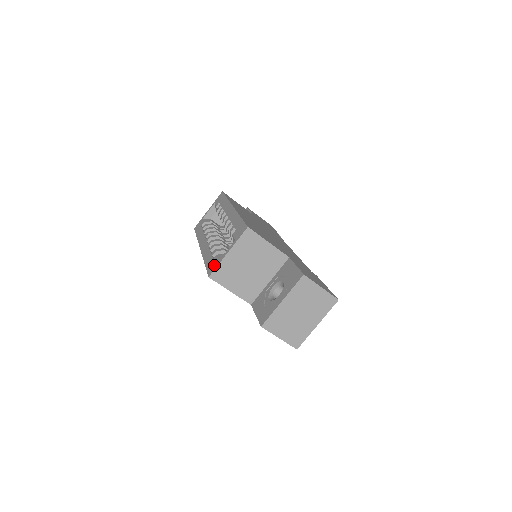
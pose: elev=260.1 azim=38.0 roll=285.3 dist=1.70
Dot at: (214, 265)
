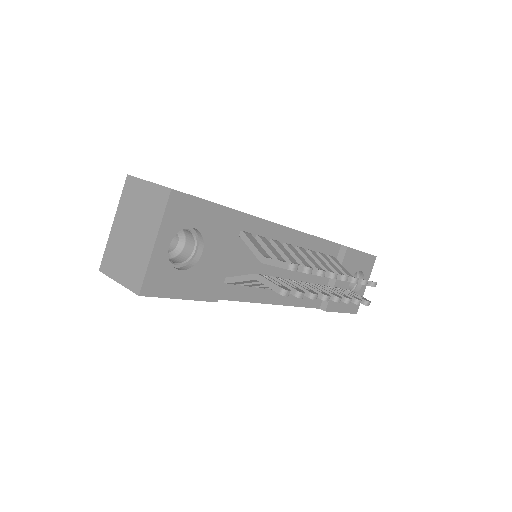
Dot at: occluded
